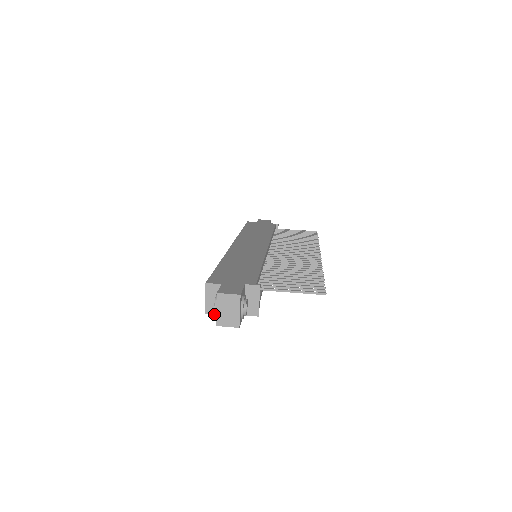
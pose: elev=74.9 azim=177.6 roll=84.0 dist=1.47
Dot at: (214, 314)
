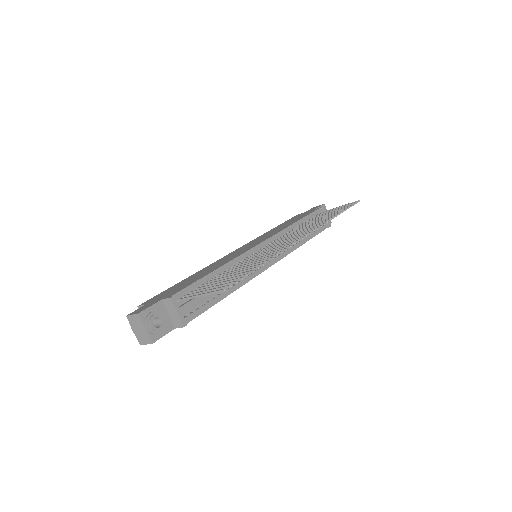
Dot at: (136, 335)
